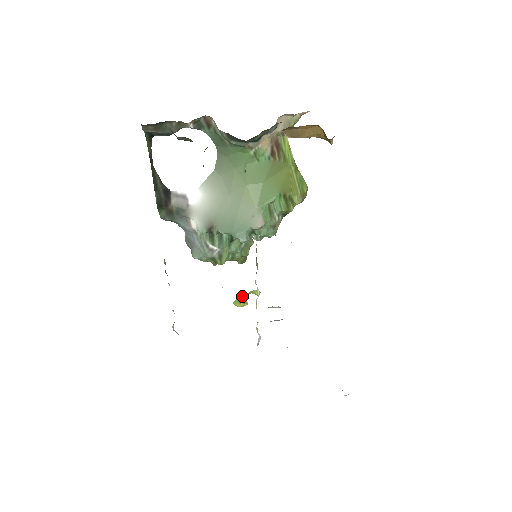
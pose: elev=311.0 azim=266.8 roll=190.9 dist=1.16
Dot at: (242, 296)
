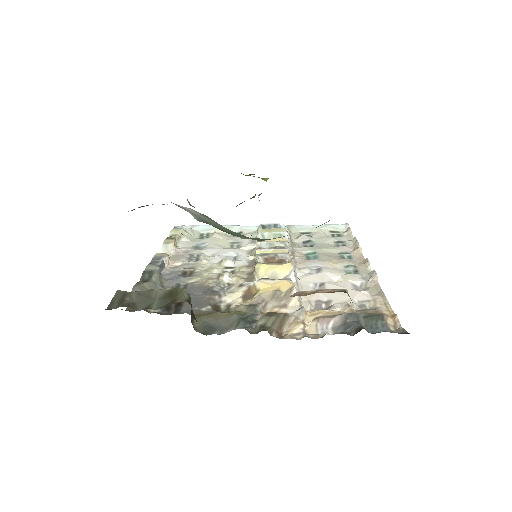
Dot at: occluded
